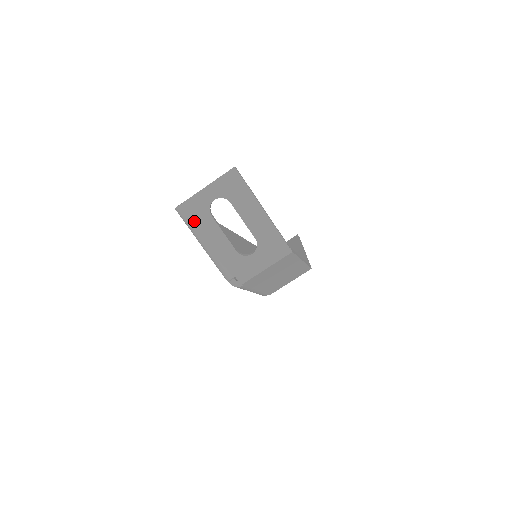
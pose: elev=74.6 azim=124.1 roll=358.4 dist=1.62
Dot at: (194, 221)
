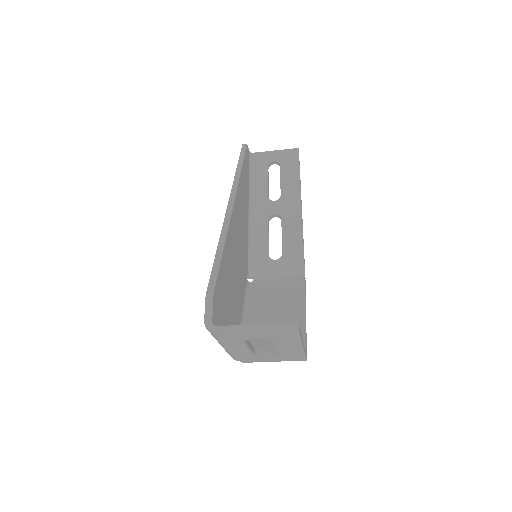
Dot at: (223, 341)
